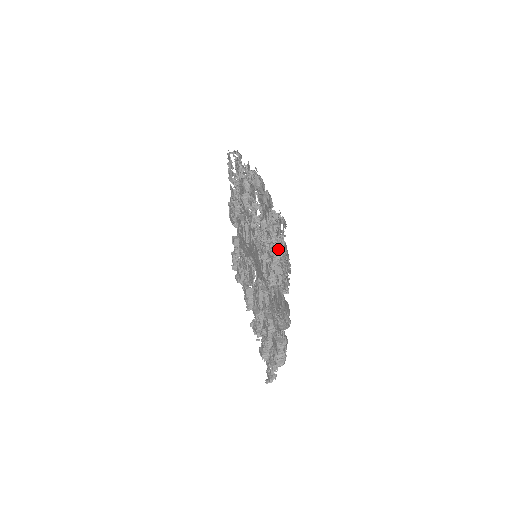
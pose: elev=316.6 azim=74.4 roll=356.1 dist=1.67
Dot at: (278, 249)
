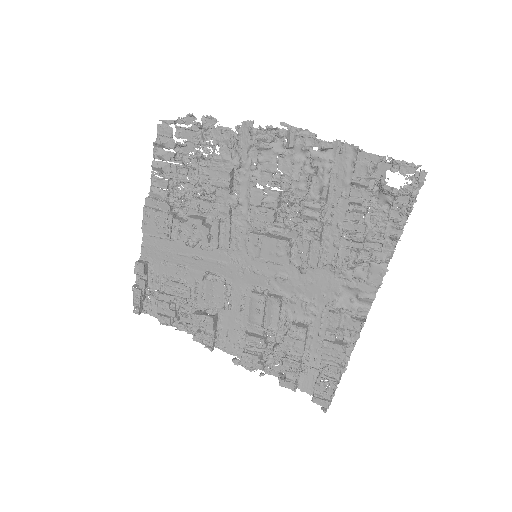
Dot at: (365, 214)
